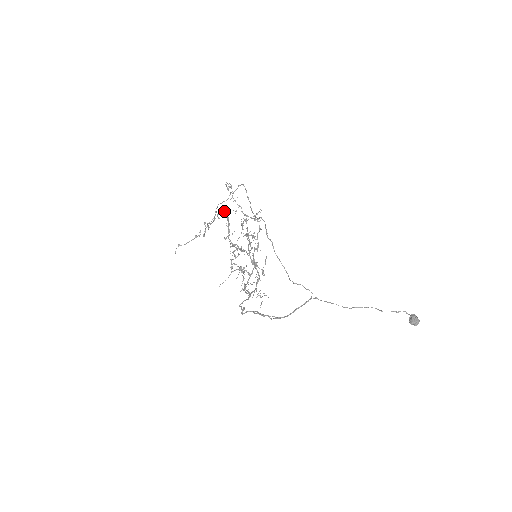
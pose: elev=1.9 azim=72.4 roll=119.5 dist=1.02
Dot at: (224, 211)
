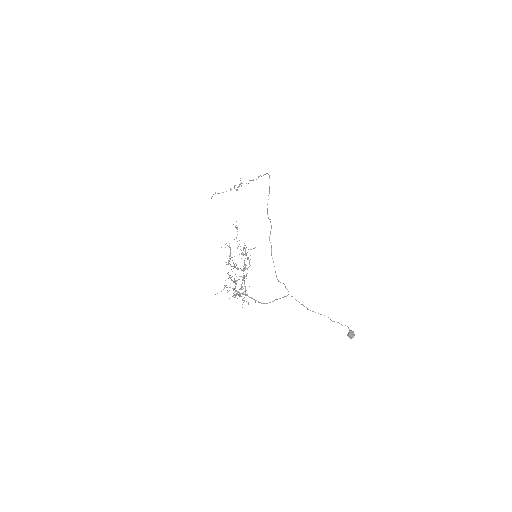
Dot at: (229, 245)
